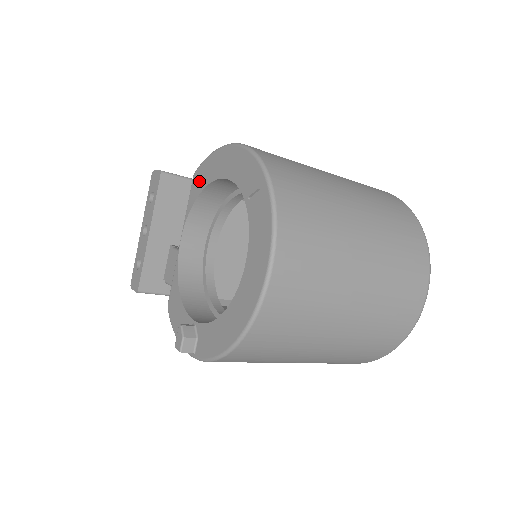
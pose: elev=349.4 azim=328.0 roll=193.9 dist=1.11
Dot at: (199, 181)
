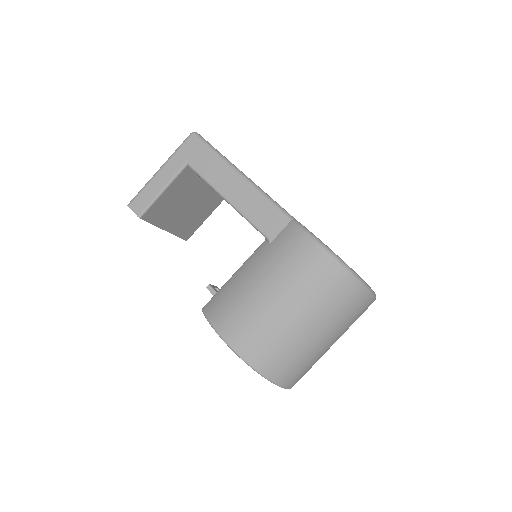
Dot at: occluded
